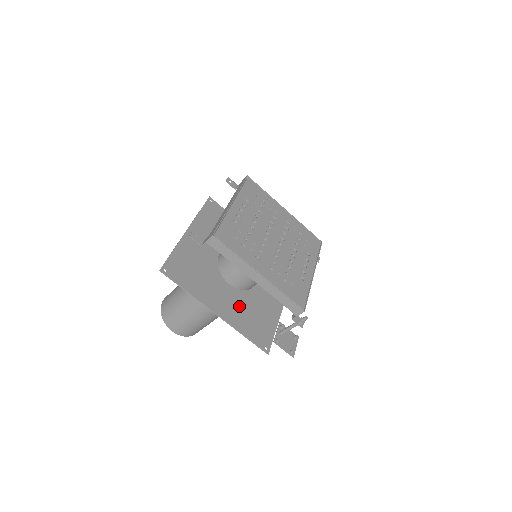
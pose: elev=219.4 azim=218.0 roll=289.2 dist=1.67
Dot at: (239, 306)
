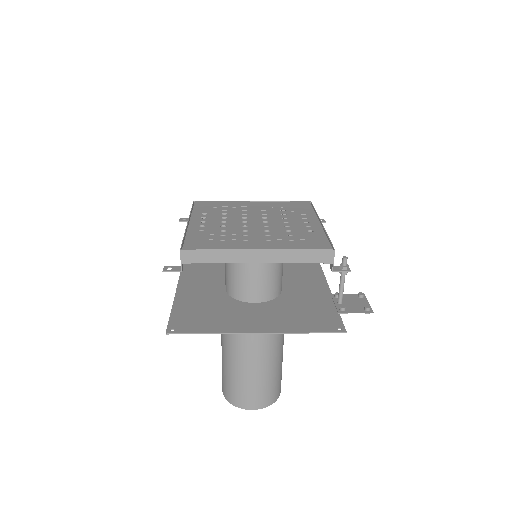
Dot at: (279, 313)
